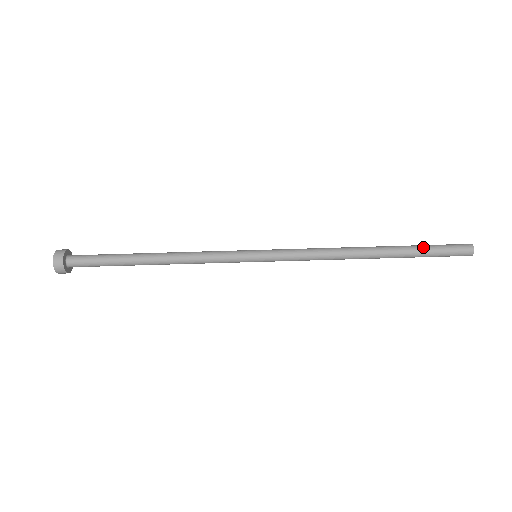
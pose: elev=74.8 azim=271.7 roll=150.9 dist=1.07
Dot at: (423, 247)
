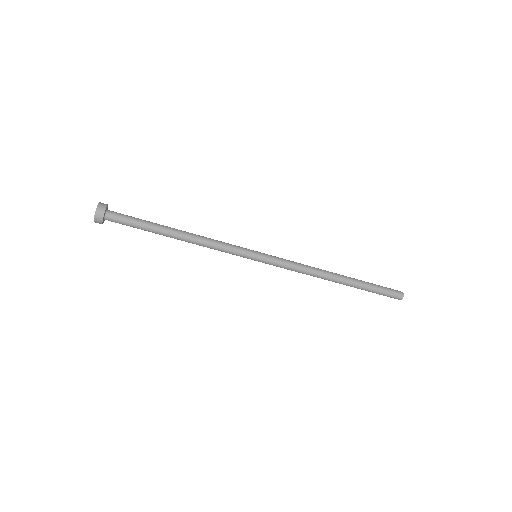
Dot at: (372, 285)
